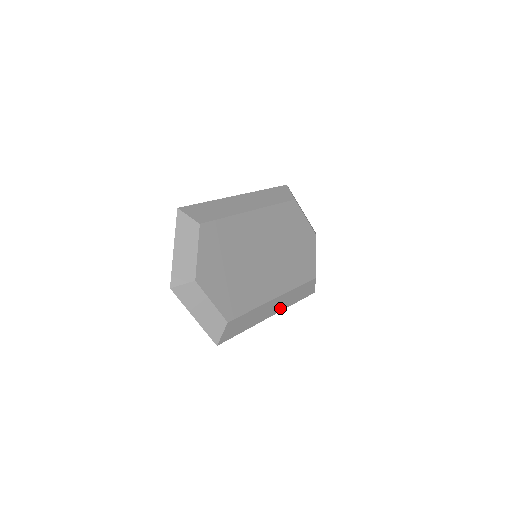
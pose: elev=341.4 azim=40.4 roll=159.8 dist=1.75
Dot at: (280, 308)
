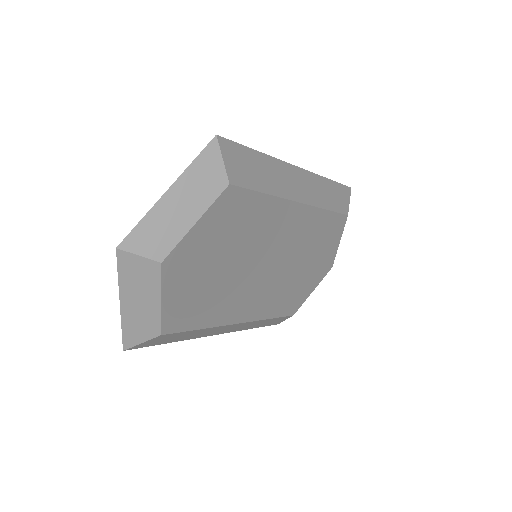
Dot at: (232, 330)
